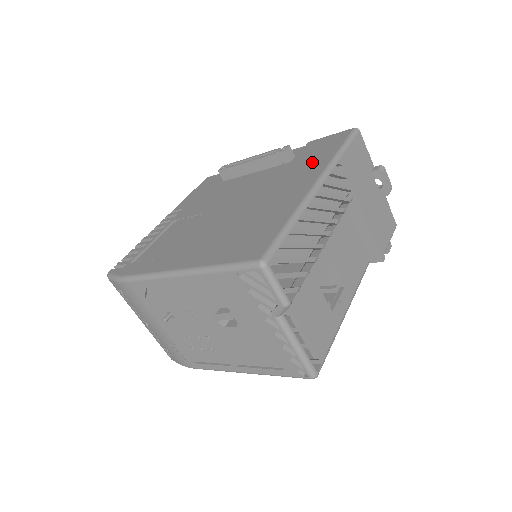
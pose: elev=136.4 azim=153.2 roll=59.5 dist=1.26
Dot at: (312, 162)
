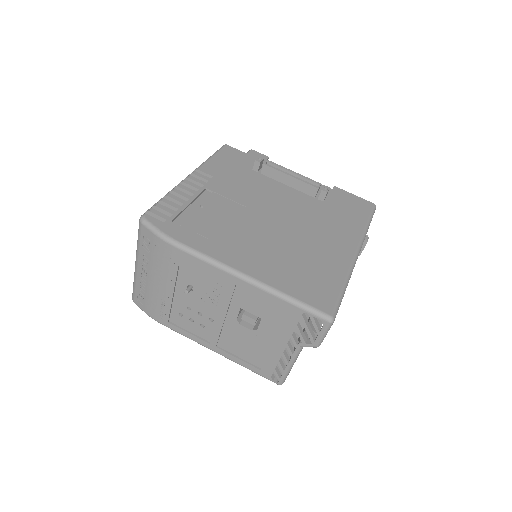
Dot at: (347, 220)
